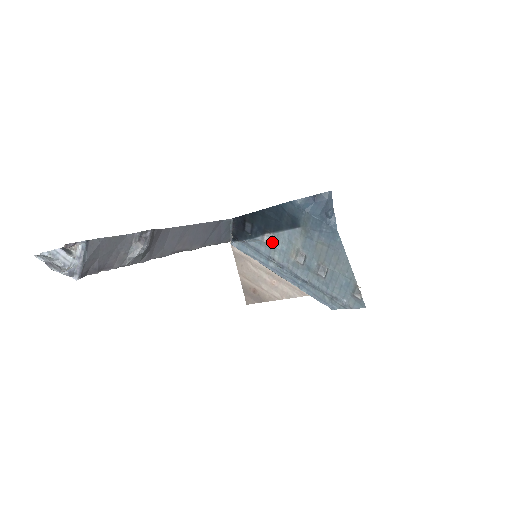
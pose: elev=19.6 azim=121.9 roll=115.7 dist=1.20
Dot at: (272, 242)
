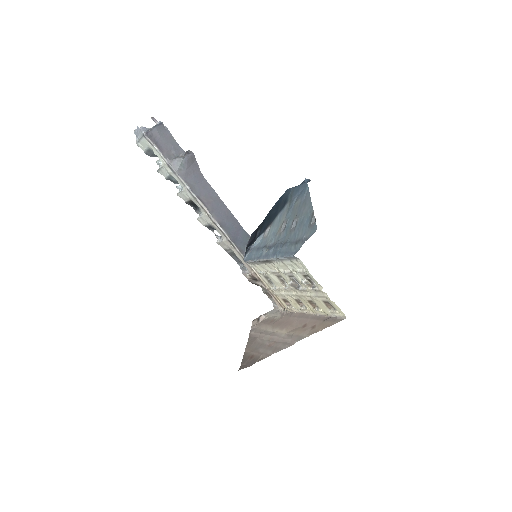
Dot at: (269, 232)
